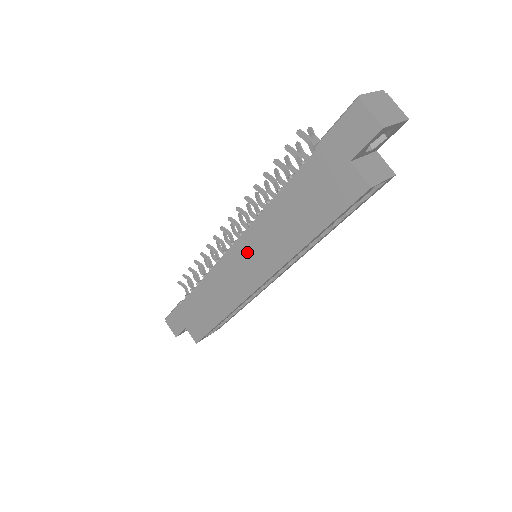
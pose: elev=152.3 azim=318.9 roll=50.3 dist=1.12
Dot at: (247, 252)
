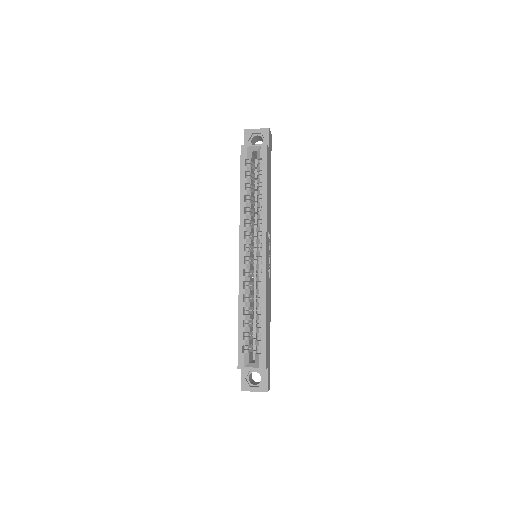
Dot at: occluded
